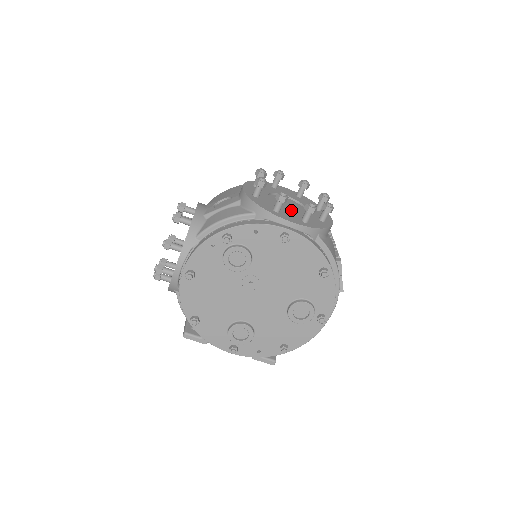
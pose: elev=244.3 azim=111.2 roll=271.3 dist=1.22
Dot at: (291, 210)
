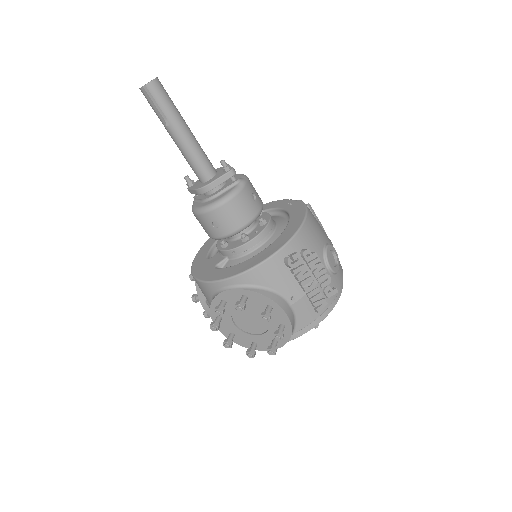
Dot at: (258, 327)
